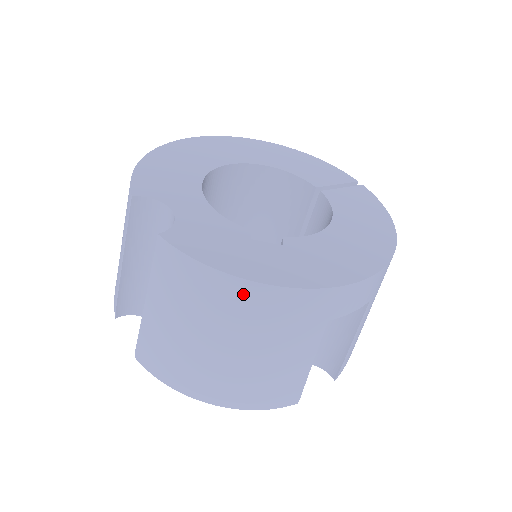
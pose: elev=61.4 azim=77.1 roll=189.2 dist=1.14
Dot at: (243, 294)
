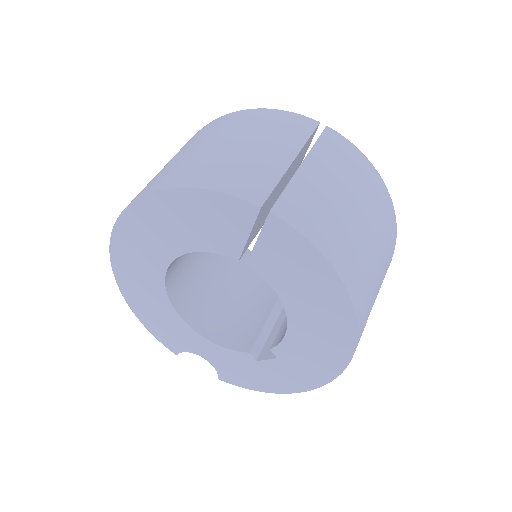
Dot at: occluded
